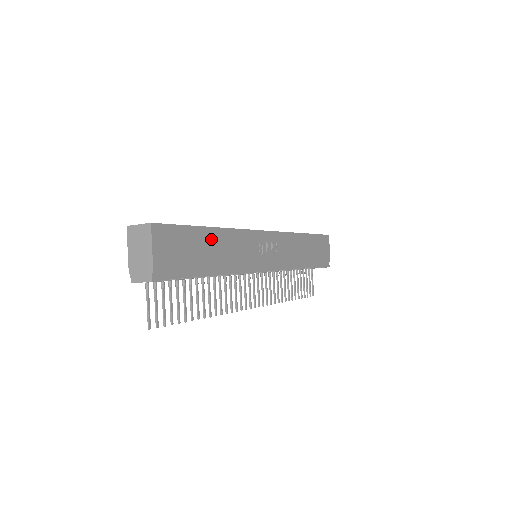
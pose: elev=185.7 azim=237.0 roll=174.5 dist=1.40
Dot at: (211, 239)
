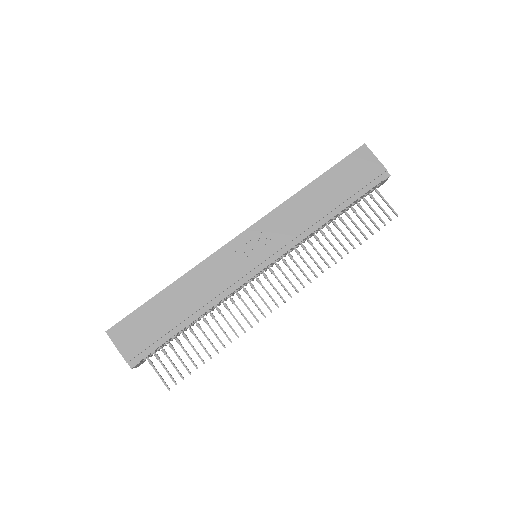
Dot at: (171, 297)
